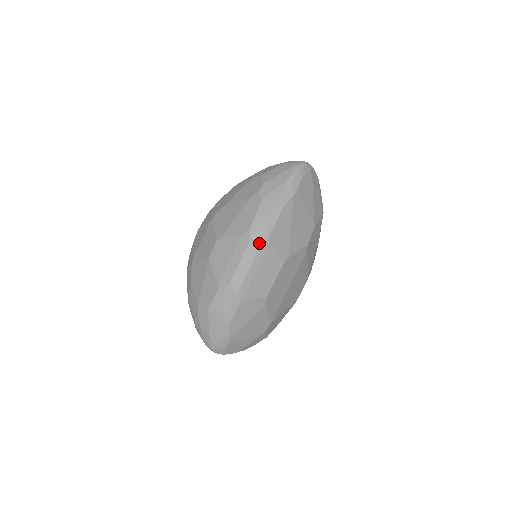
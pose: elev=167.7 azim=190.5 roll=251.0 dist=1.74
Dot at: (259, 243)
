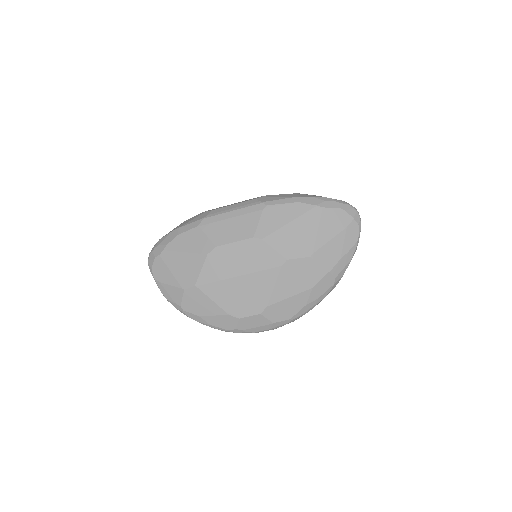
Dot at: (257, 203)
